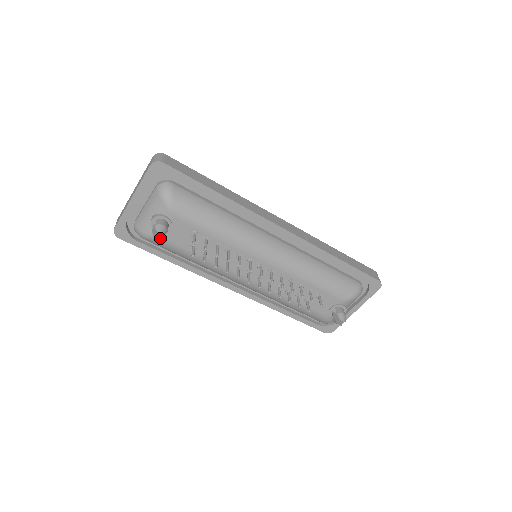
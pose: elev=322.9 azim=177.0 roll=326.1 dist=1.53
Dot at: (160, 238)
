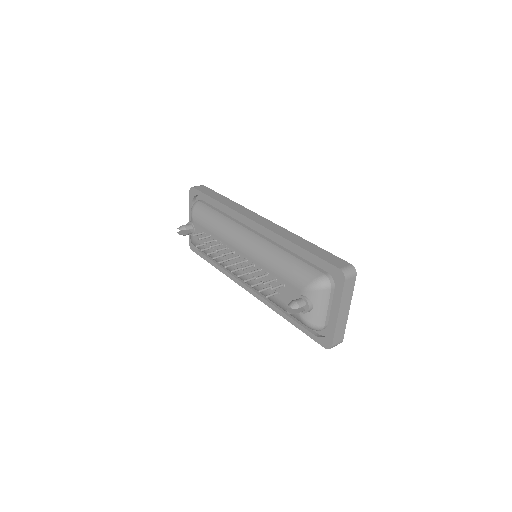
Dot at: (181, 234)
